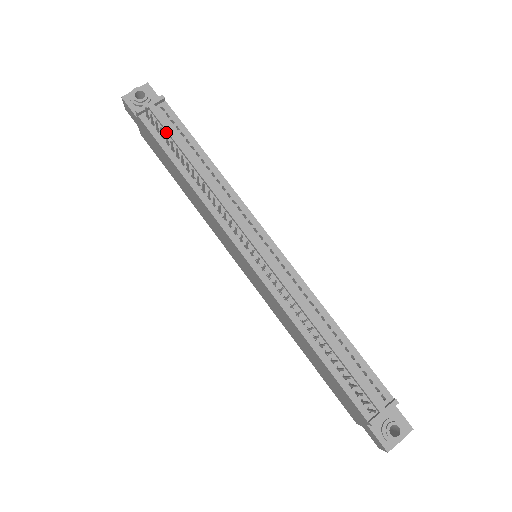
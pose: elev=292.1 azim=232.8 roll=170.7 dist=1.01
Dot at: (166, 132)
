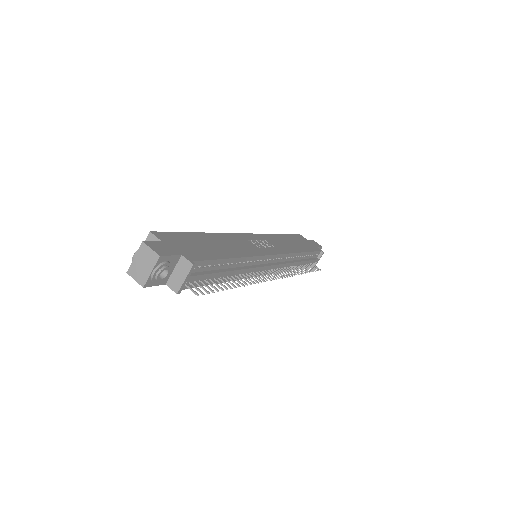
Dot at: (202, 277)
